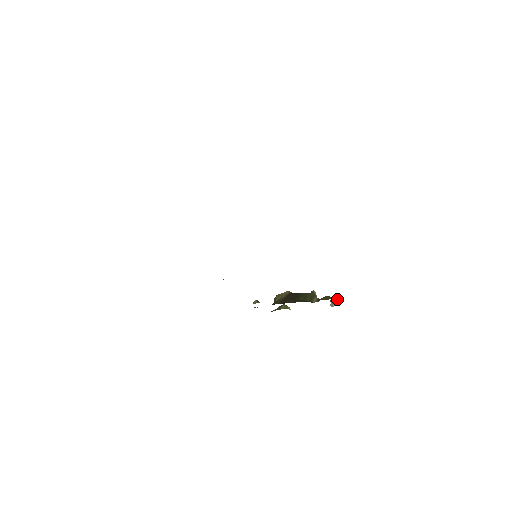
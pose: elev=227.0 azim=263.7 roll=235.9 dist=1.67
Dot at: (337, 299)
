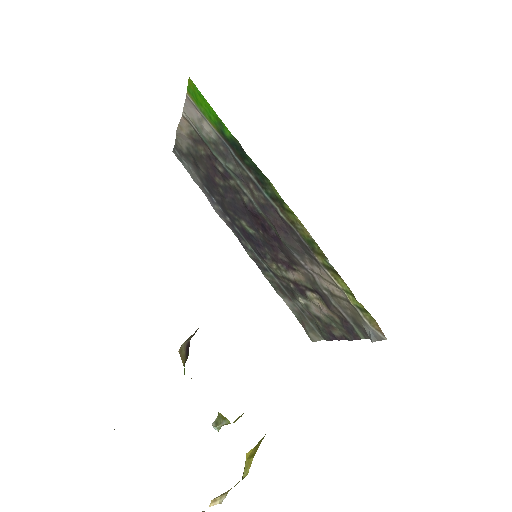
Dot at: occluded
